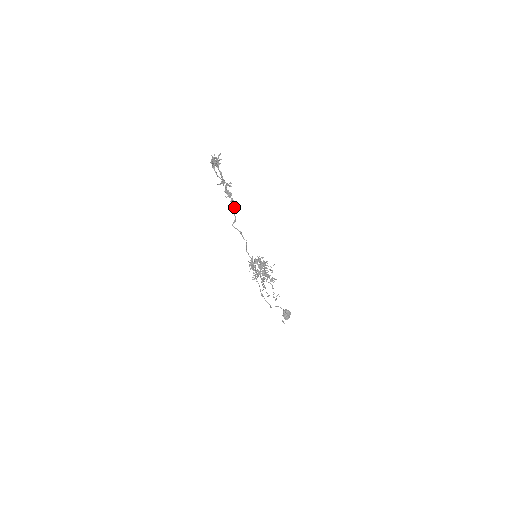
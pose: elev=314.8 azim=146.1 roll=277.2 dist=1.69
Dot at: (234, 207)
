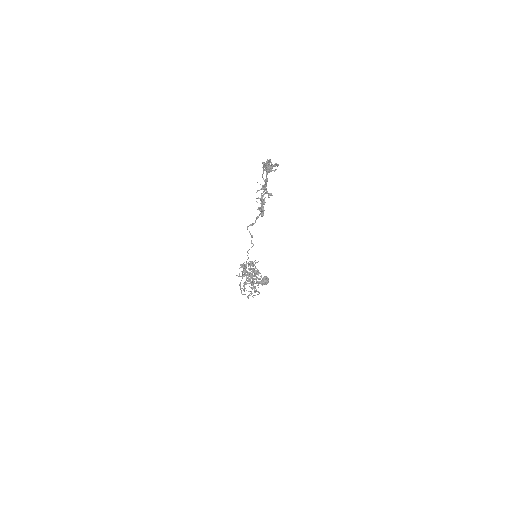
Dot at: (260, 214)
